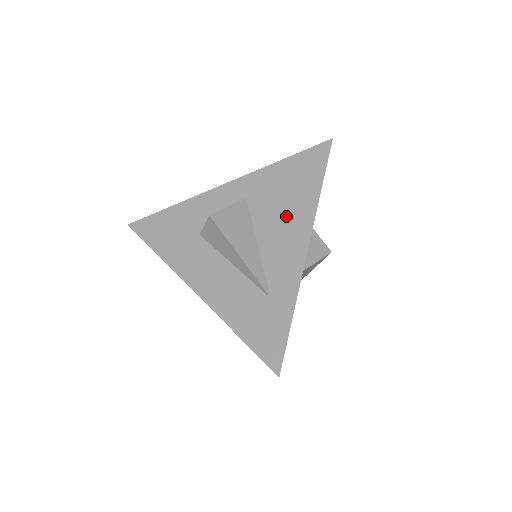
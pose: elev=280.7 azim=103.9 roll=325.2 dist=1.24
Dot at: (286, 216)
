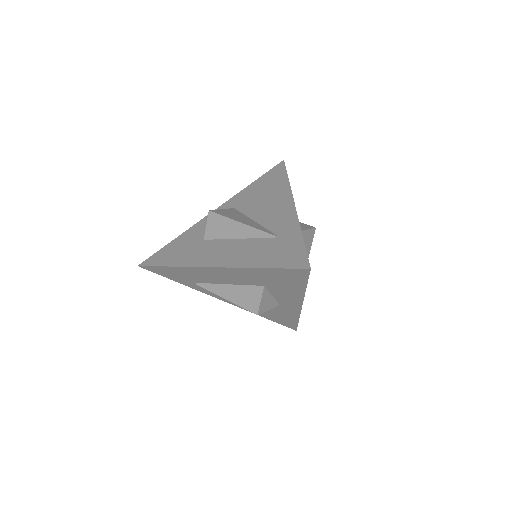
Dot at: (269, 200)
